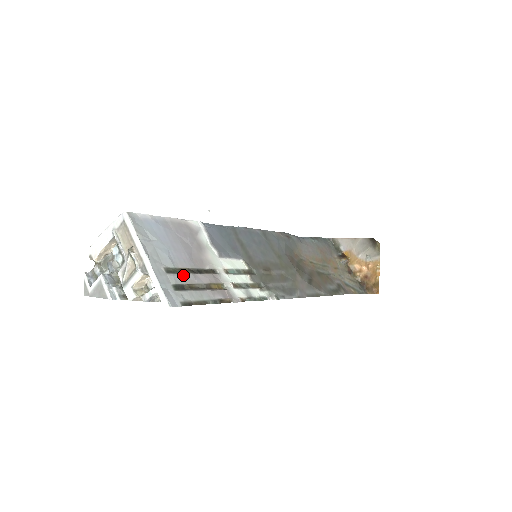
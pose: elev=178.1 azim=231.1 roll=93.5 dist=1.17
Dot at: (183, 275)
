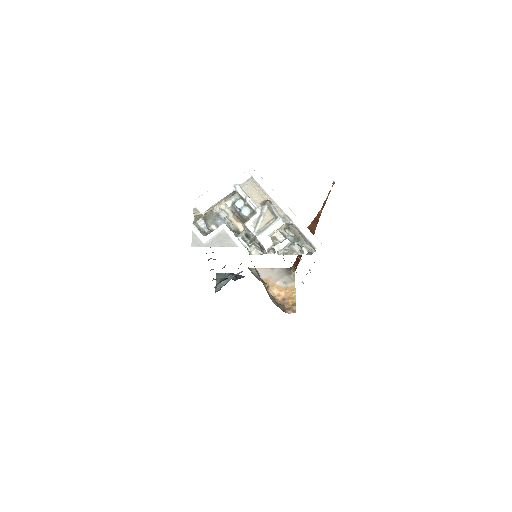
Dot at: occluded
